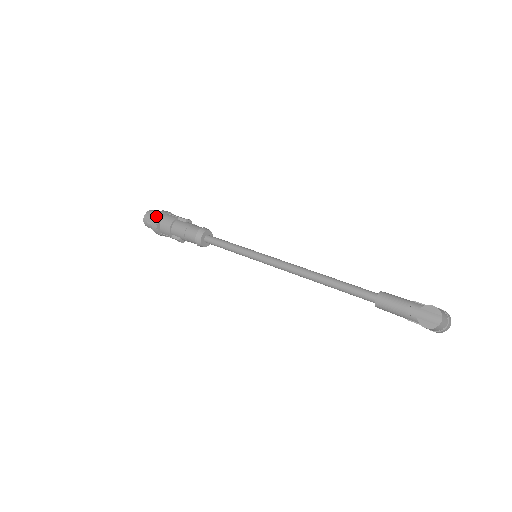
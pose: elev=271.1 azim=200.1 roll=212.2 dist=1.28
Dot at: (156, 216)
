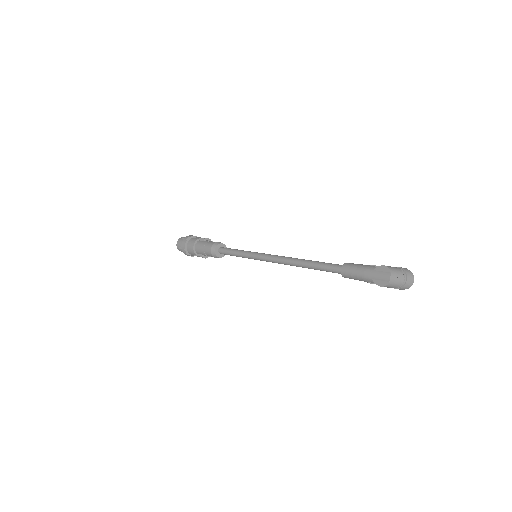
Dot at: (183, 241)
